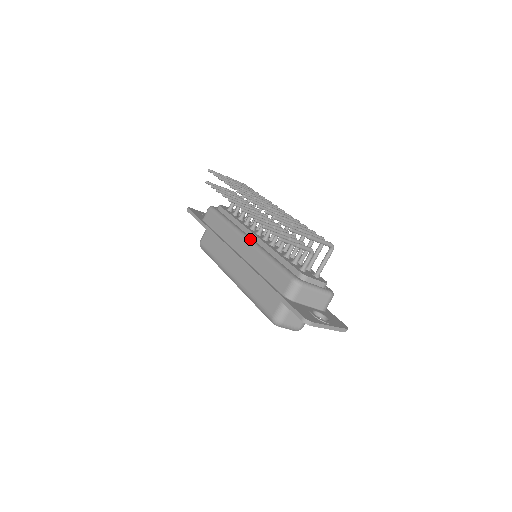
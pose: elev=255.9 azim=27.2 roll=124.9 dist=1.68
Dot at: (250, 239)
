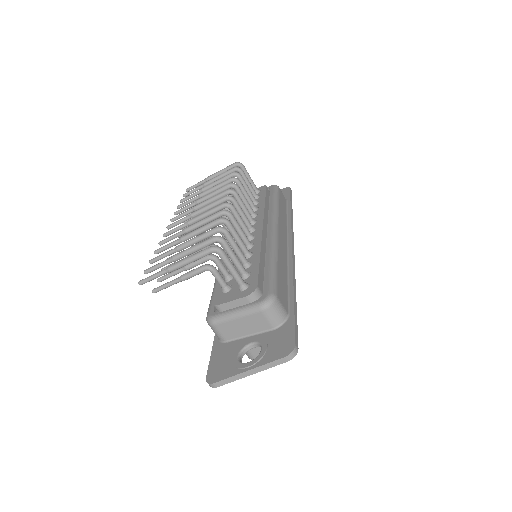
Dot at: occluded
